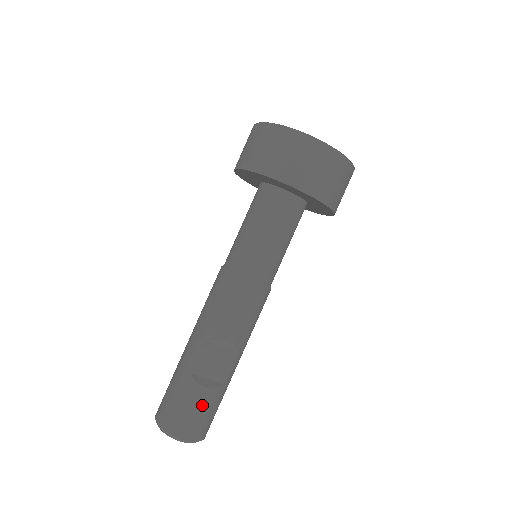
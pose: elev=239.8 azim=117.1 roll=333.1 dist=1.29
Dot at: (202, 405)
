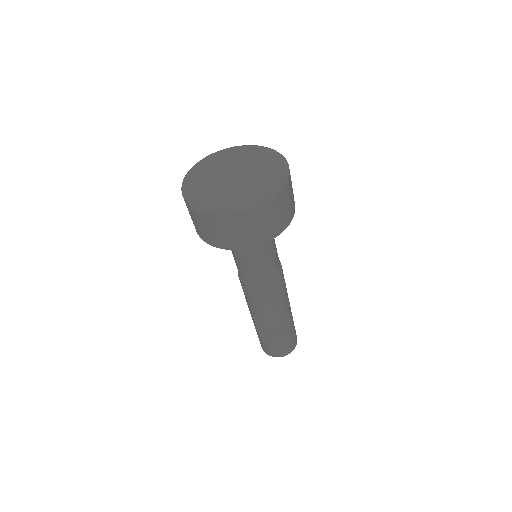
Dot at: (276, 343)
